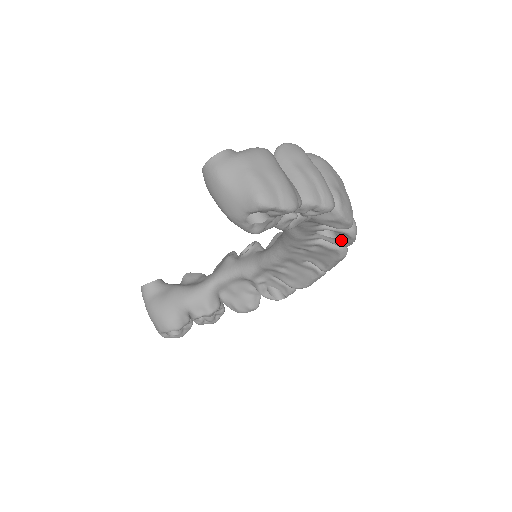
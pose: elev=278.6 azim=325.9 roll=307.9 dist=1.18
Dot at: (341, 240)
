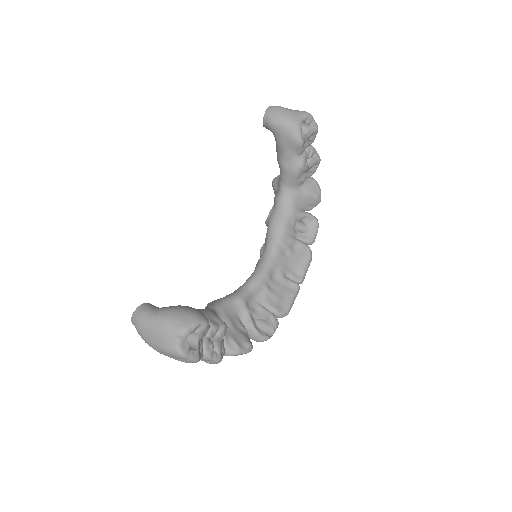
Dot at: (310, 233)
